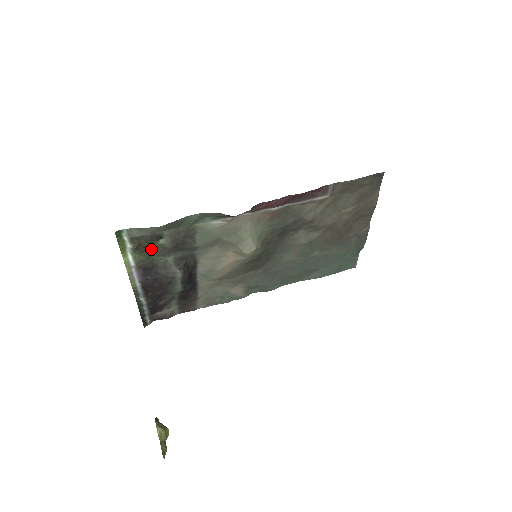
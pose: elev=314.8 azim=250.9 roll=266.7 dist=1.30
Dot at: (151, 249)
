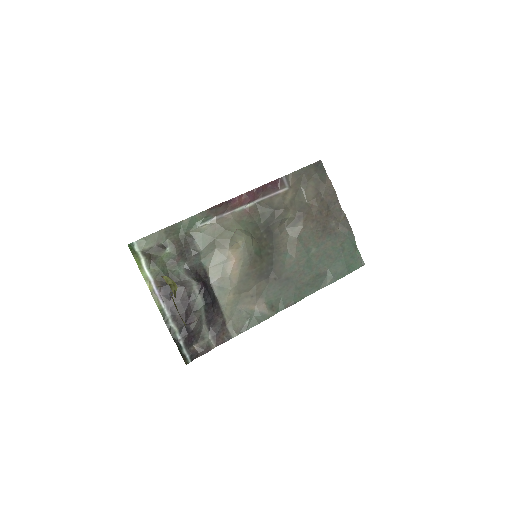
Dot at: (162, 261)
